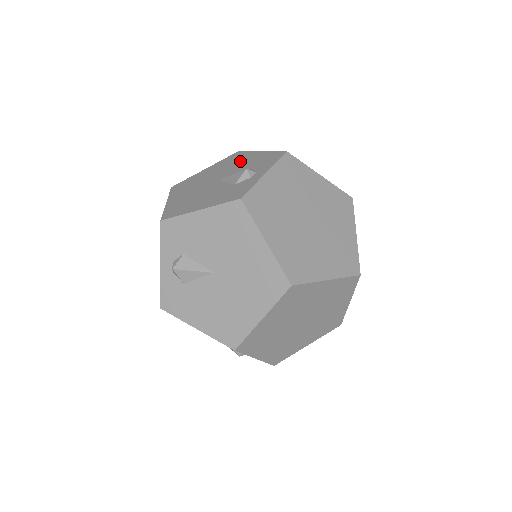
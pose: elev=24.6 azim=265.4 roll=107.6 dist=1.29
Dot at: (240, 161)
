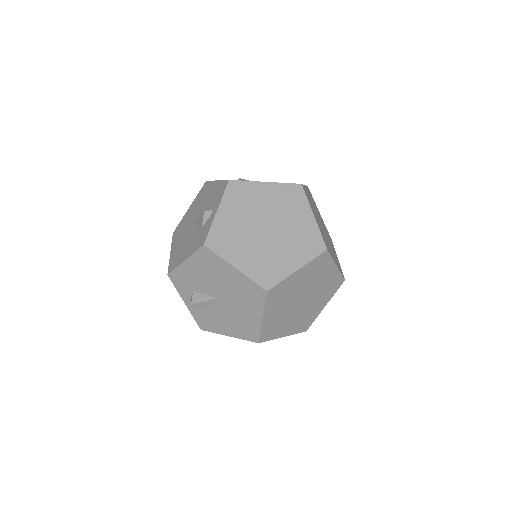
Dot at: (206, 196)
